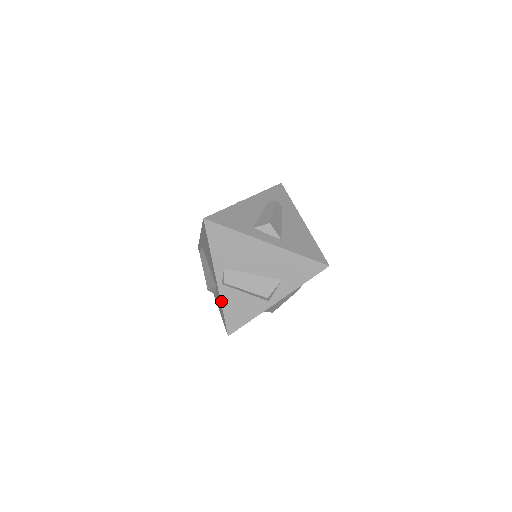
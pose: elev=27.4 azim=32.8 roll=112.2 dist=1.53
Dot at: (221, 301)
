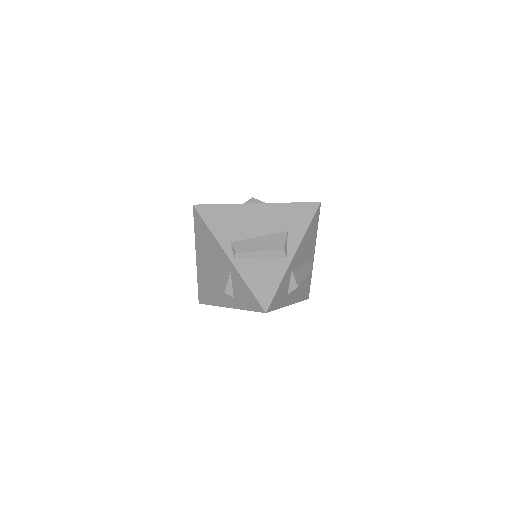
Dot at: (241, 276)
